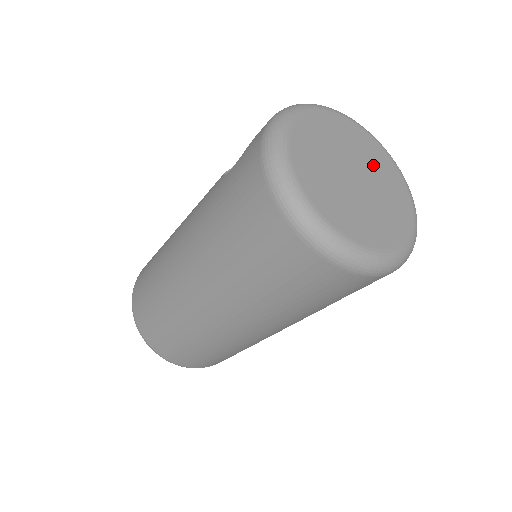
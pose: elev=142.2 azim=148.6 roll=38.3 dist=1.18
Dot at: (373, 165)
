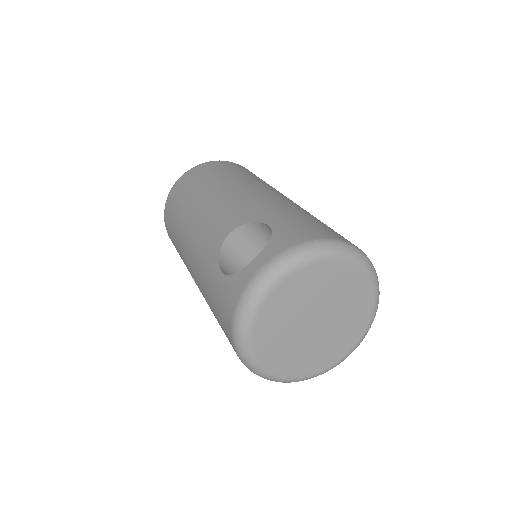
Dot at: (343, 300)
